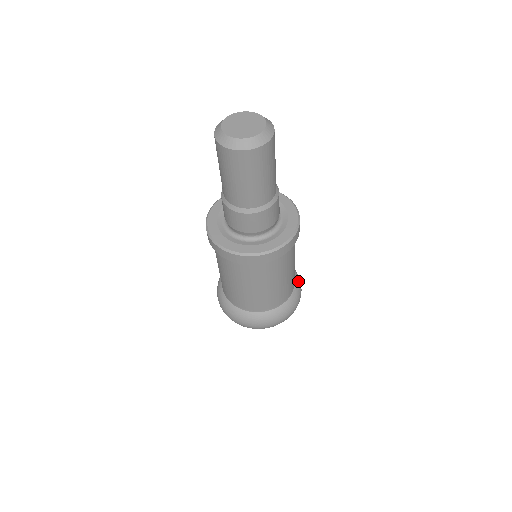
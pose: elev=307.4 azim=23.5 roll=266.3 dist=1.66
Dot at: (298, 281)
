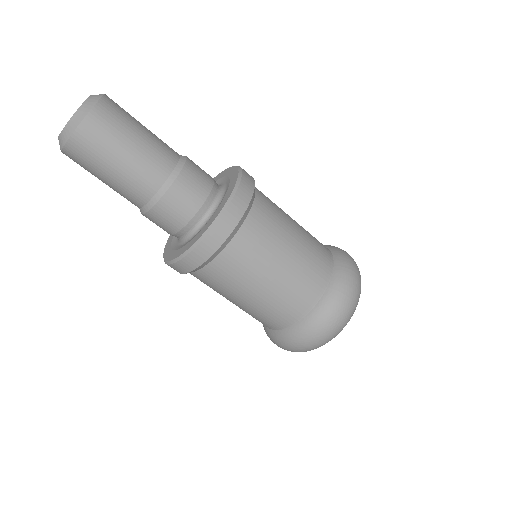
Dot at: occluded
